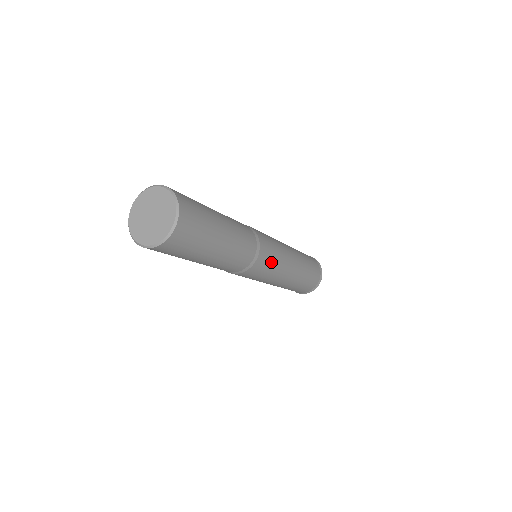
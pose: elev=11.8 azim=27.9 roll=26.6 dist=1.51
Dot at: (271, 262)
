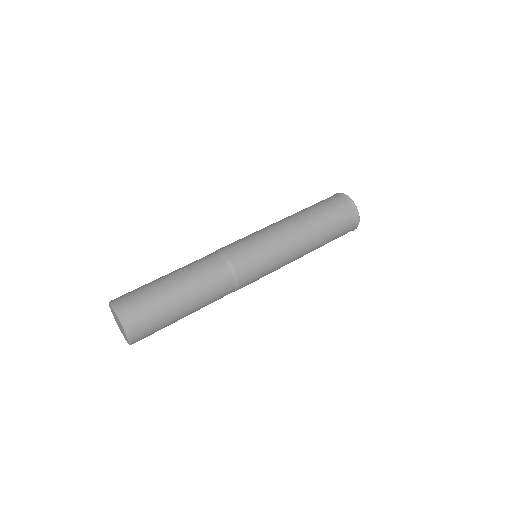
Dot at: (261, 267)
